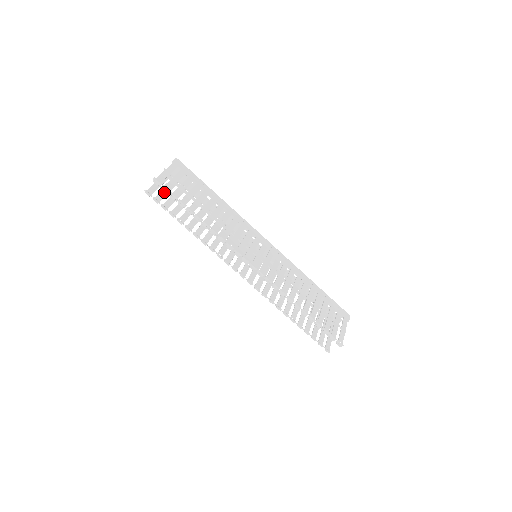
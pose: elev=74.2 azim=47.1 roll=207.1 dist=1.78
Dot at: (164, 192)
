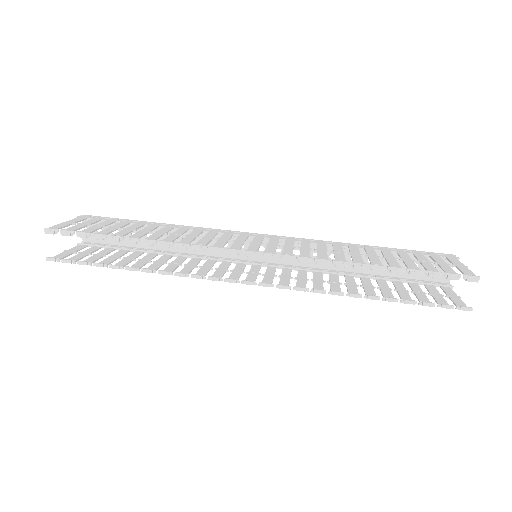
Dot at: (81, 254)
